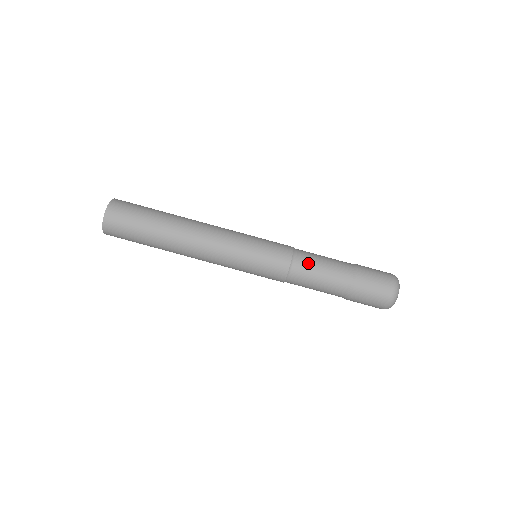
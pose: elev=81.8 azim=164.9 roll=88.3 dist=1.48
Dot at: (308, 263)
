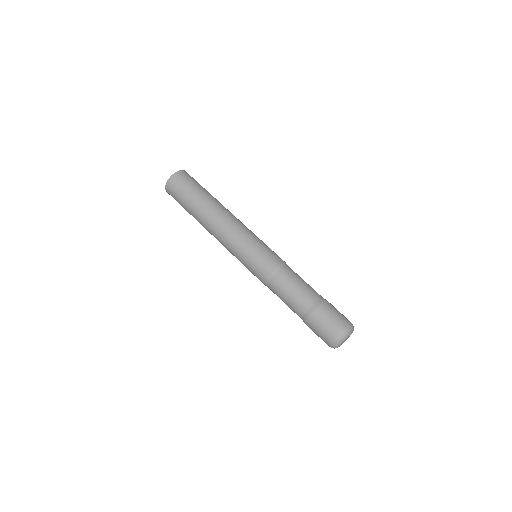
Dot at: (277, 289)
